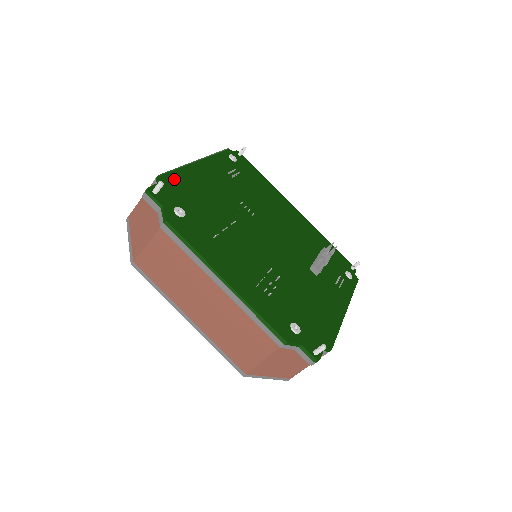
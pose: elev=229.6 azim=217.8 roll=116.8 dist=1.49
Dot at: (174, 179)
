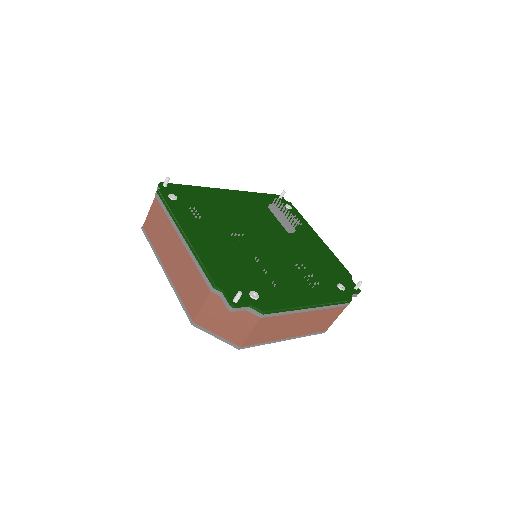
Dot at: (216, 274)
